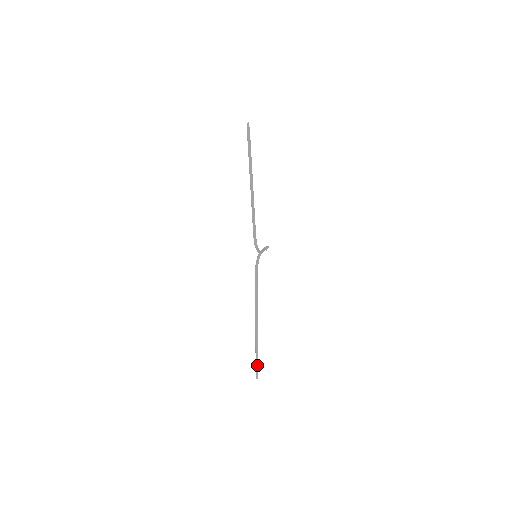
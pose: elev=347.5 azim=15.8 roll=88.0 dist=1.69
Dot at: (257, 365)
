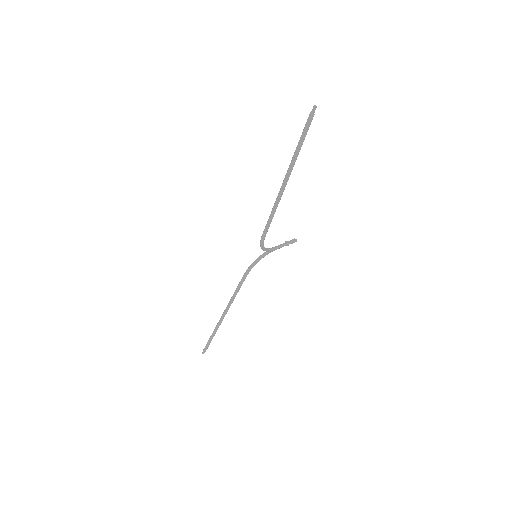
Dot at: (208, 345)
